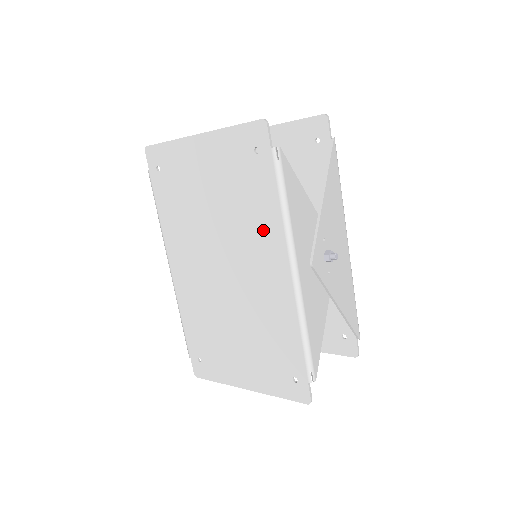
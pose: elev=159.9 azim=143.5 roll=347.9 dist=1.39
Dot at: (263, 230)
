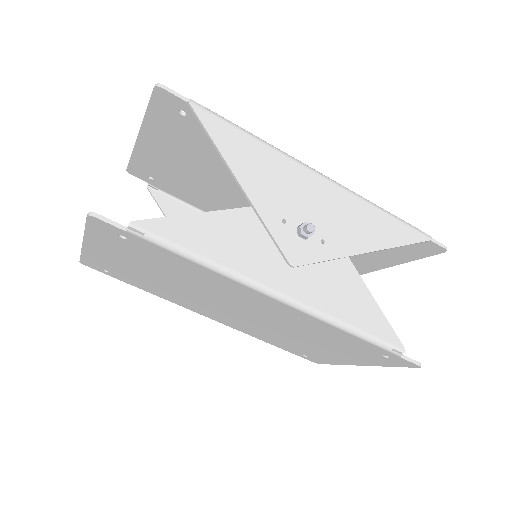
Dot at: (215, 282)
